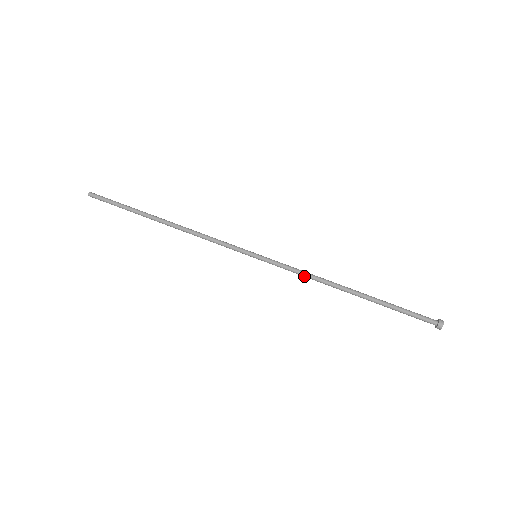
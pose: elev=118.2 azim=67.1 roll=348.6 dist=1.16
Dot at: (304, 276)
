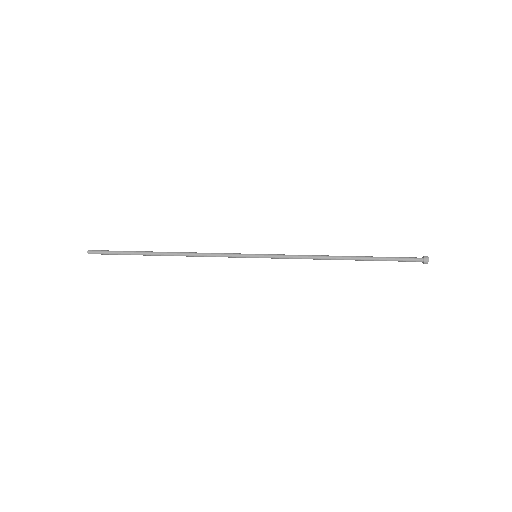
Dot at: (302, 256)
